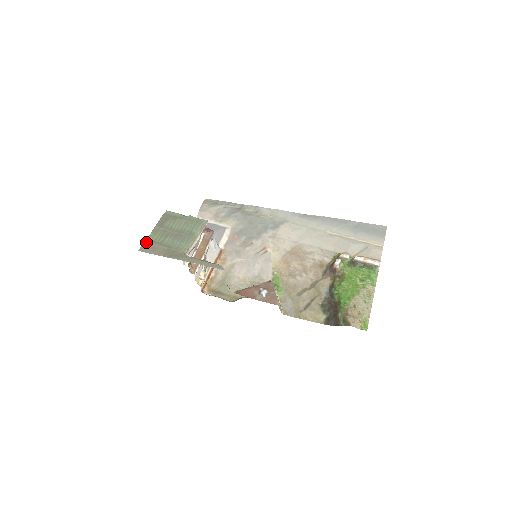
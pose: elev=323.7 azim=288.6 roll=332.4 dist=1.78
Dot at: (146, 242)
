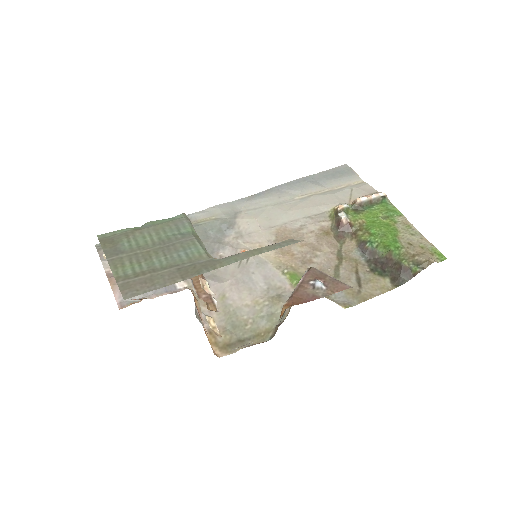
Dot at: (121, 282)
